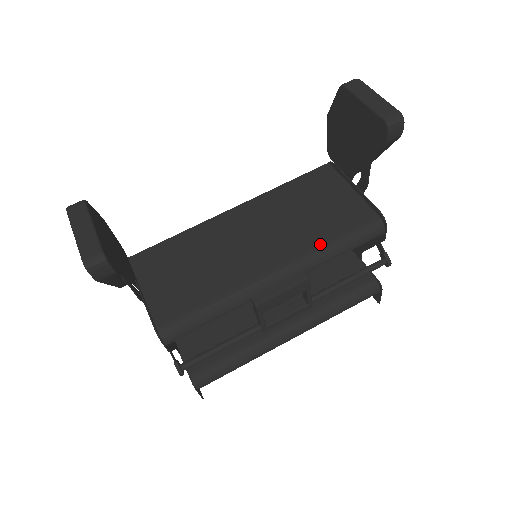
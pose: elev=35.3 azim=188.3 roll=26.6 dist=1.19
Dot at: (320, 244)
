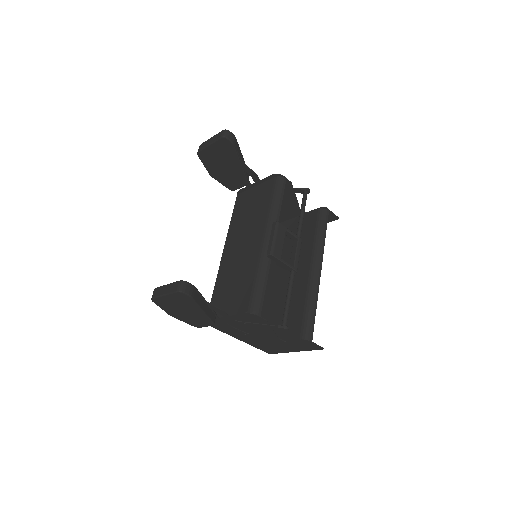
Dot at: (267, 211)
